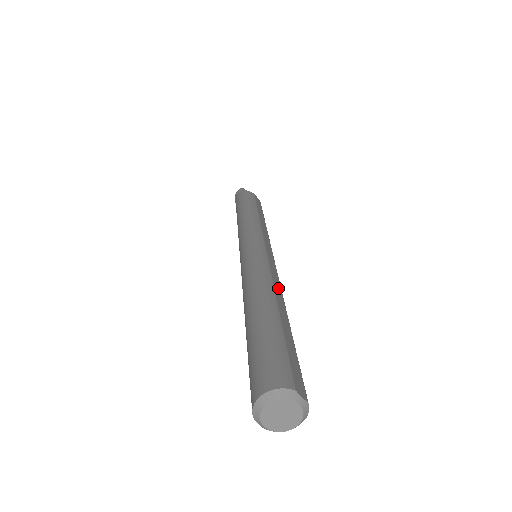
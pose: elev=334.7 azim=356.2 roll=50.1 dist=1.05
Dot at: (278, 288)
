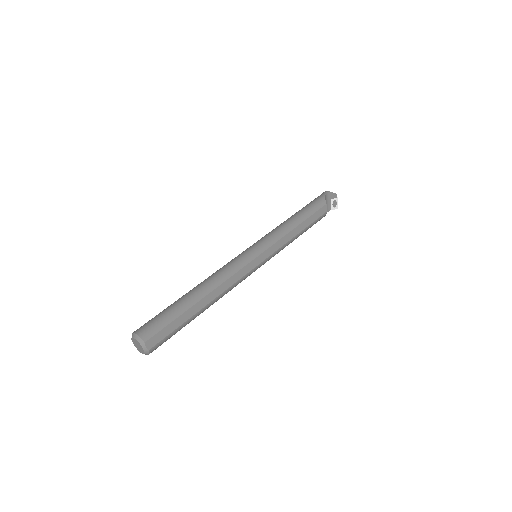
Dot at: (222, 289)
